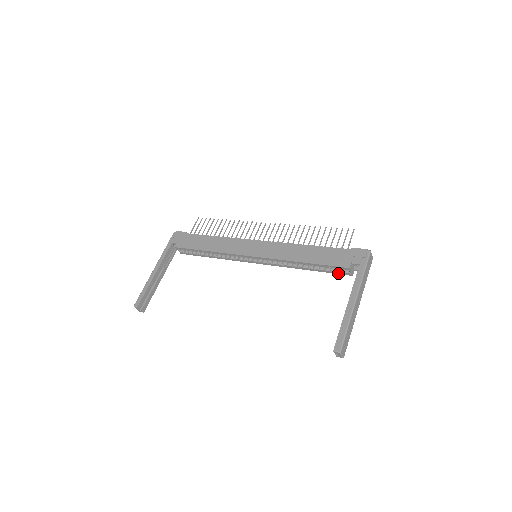
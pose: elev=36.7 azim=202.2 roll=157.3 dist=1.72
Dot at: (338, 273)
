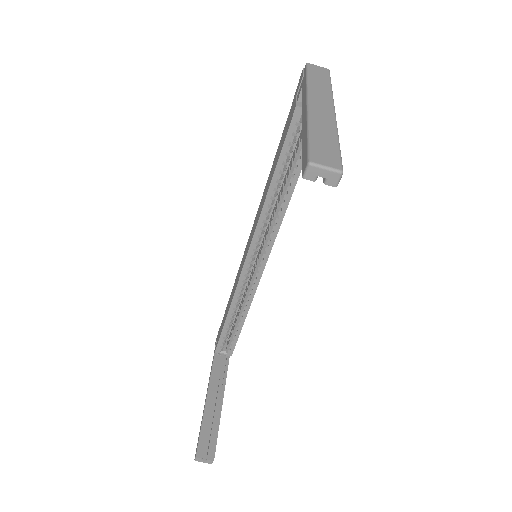
Dot at: occluded
